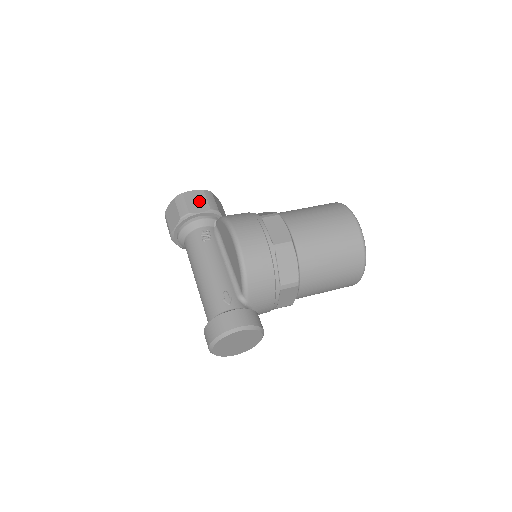
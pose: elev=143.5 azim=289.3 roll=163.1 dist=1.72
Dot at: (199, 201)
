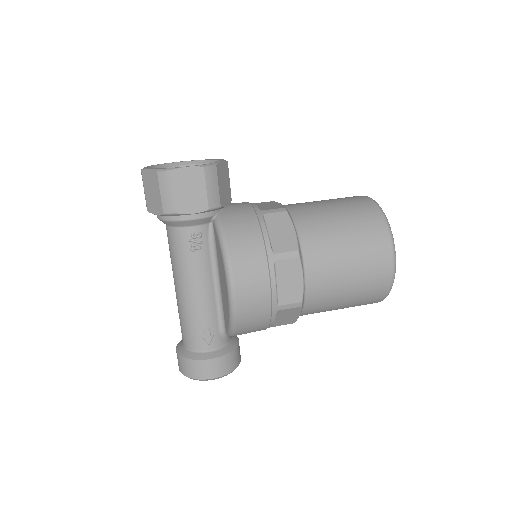
Dot at: (194, 191)
